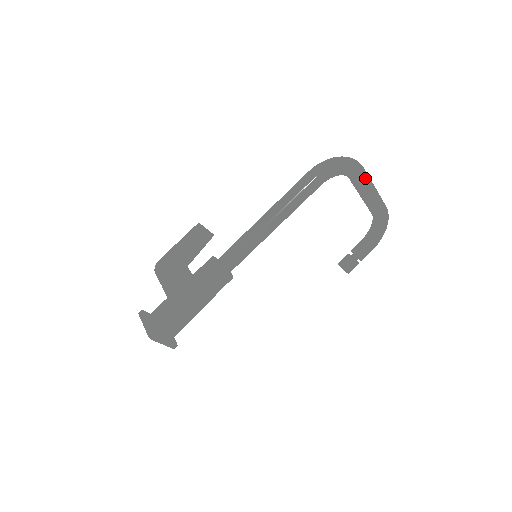
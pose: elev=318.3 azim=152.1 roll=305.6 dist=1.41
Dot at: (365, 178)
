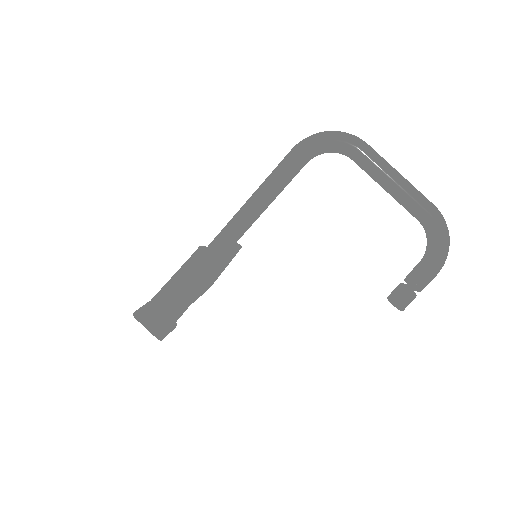
Dot at: (368, 155)
